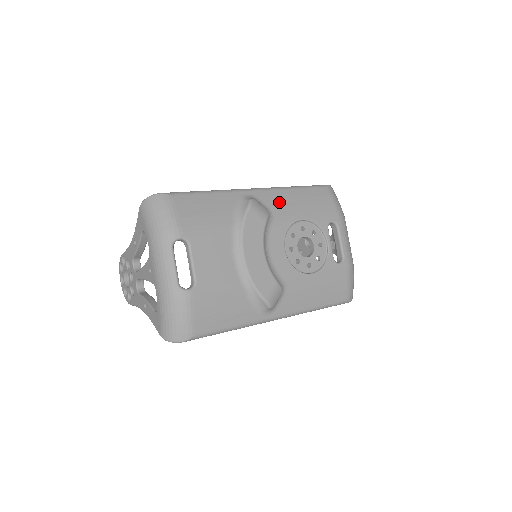
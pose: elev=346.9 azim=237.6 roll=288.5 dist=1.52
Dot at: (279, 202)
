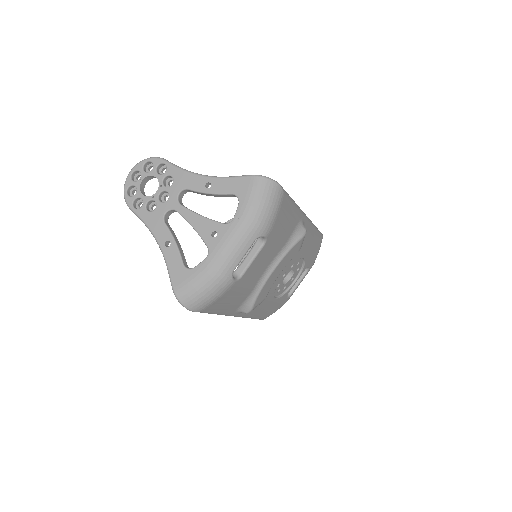
Dot at: (307, 237)
